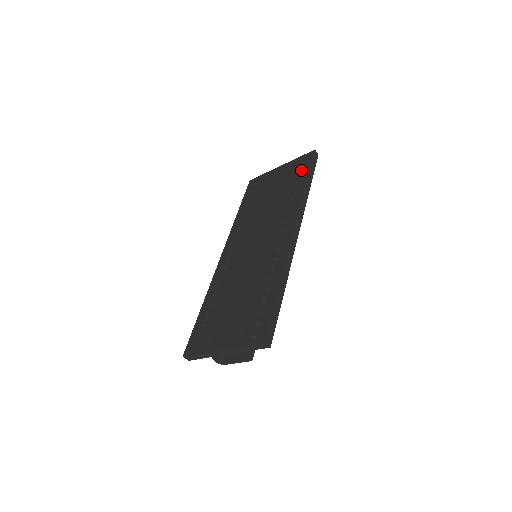
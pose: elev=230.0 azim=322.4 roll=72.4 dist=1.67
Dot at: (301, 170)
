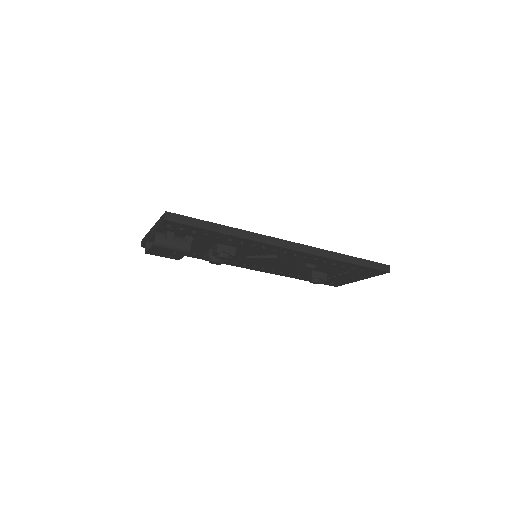
Dot at: occluded
